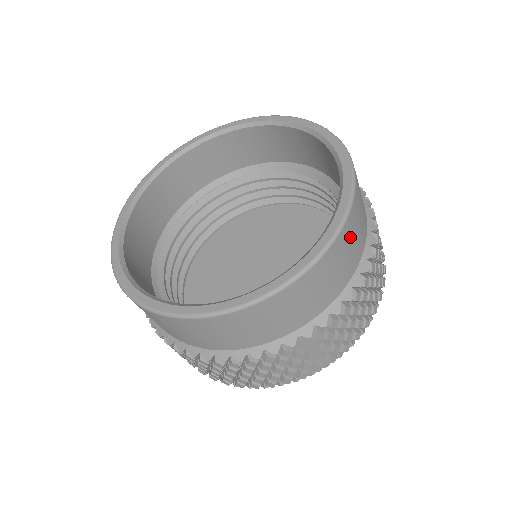
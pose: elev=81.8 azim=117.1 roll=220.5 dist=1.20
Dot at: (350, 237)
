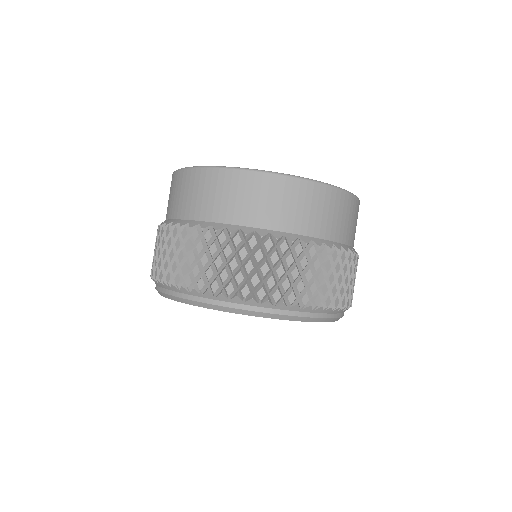
Dot at: (340, 207)
